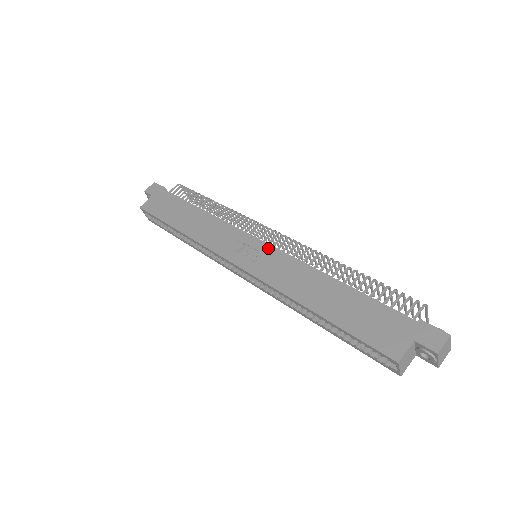
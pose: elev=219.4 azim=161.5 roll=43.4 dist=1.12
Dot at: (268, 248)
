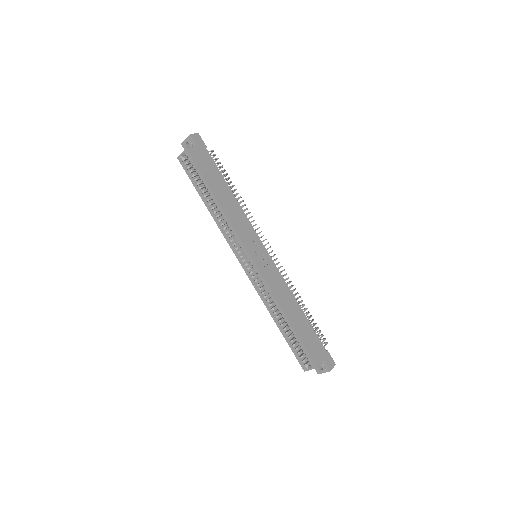
Dot at: (270, 260)
